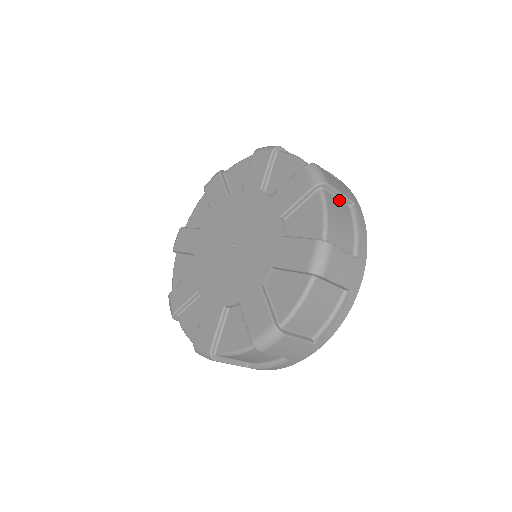
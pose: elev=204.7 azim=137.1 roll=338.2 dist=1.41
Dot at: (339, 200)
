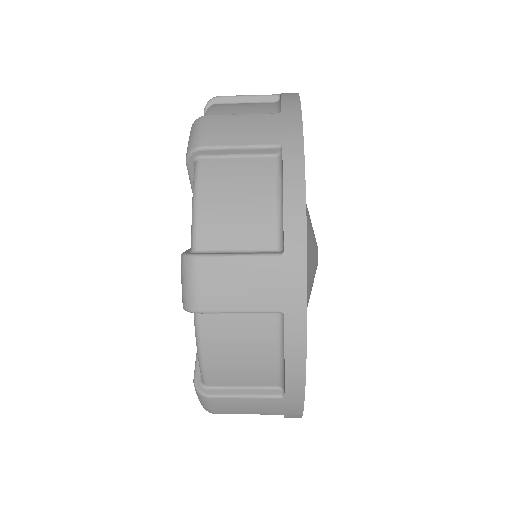
Dot at: occluded
